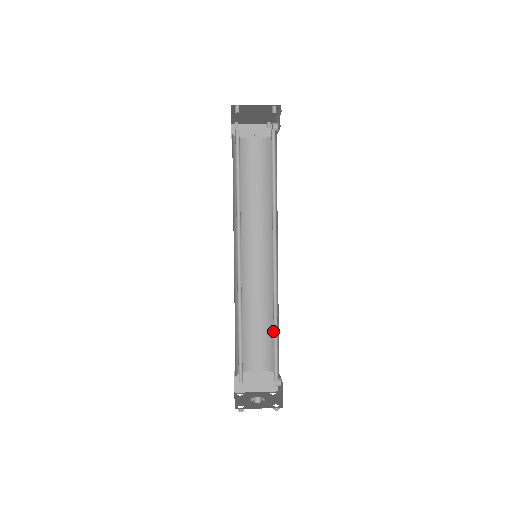
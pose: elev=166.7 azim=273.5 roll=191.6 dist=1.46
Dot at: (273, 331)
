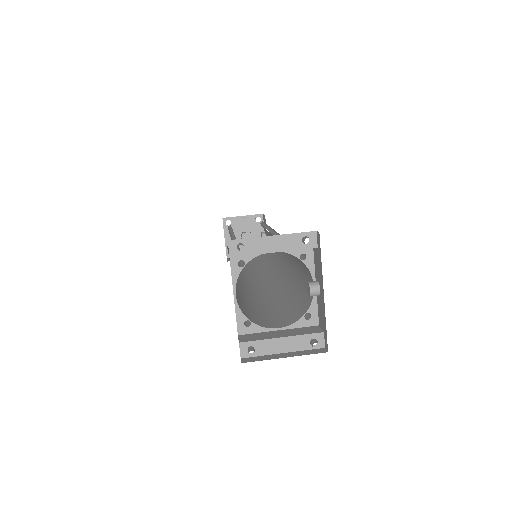
Dot at: occluded
